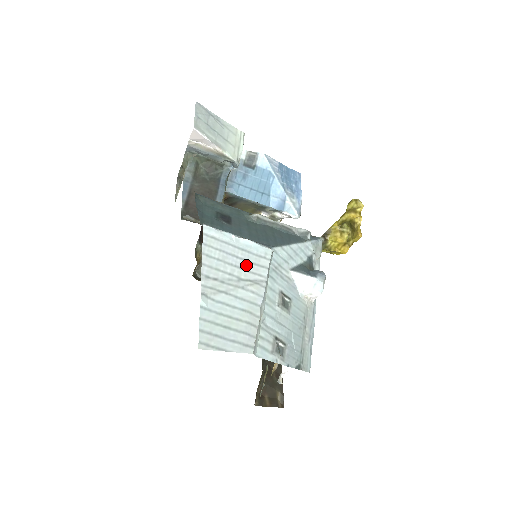
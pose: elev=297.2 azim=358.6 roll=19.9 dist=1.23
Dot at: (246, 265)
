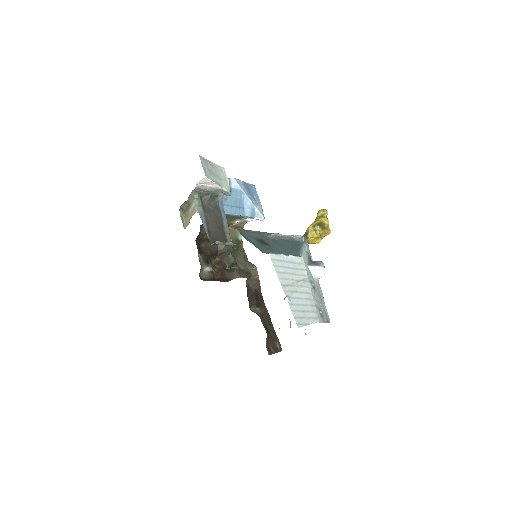
Dot at: (296, 271)
